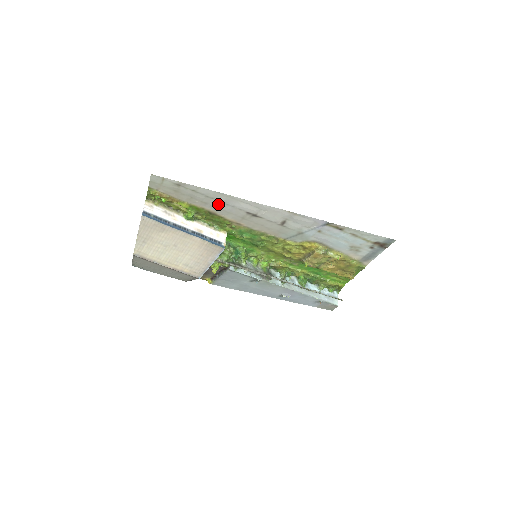
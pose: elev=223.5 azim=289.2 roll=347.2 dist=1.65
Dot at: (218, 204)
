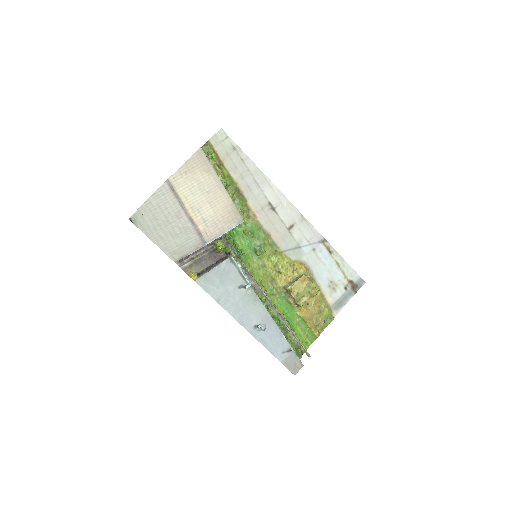
Dot at: (252, 183)
